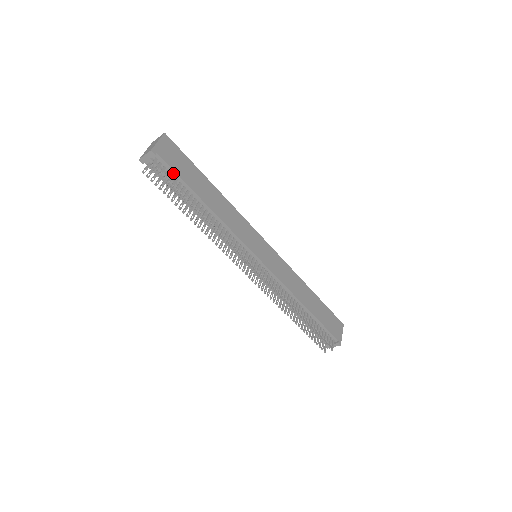
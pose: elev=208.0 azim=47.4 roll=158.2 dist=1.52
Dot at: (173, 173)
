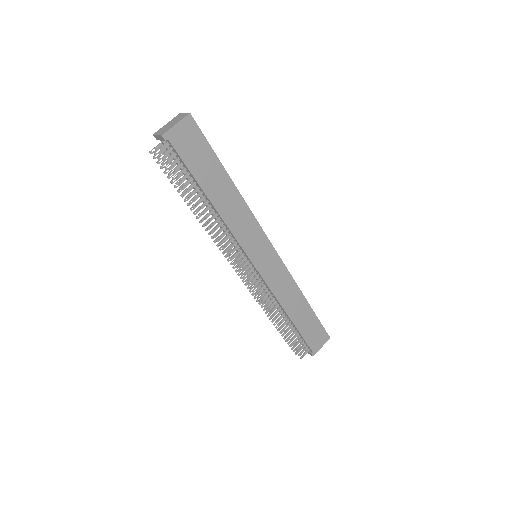
Dot at: (183, 162)
